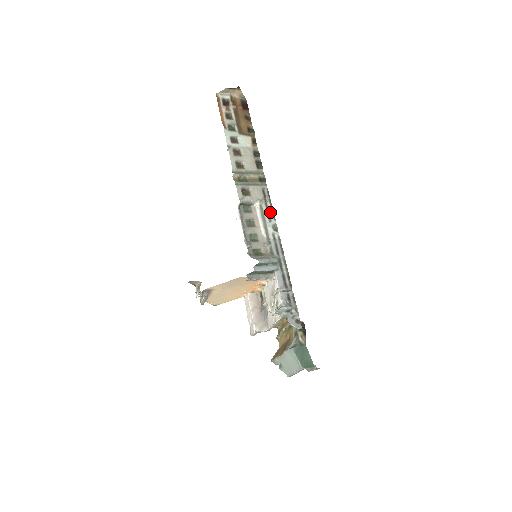
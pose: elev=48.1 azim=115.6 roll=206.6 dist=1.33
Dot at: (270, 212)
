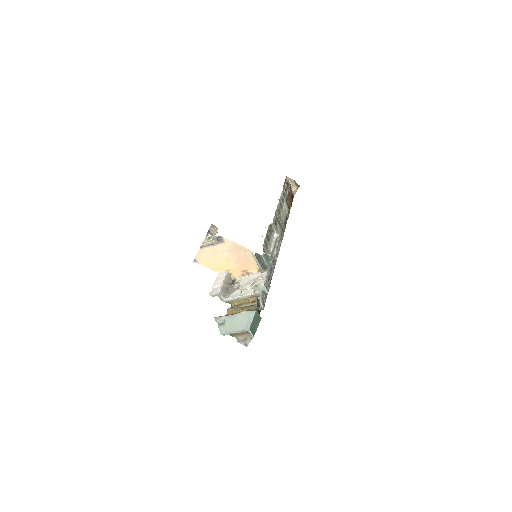
Dot at: (279, 246)
